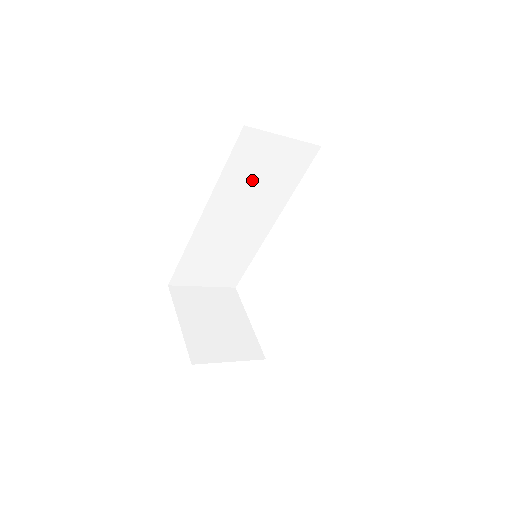
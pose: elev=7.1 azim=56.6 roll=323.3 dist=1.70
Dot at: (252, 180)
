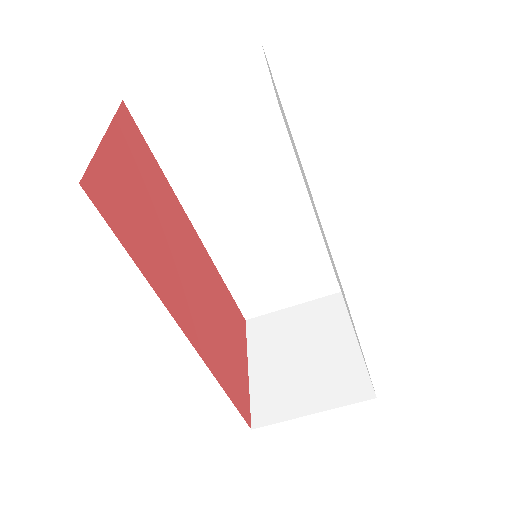
Dot at: (211, 155)
